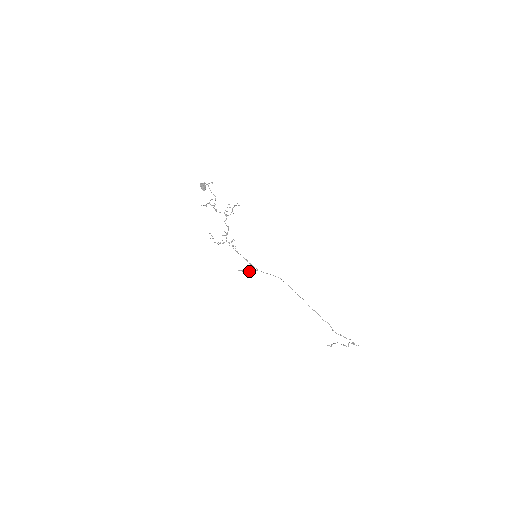
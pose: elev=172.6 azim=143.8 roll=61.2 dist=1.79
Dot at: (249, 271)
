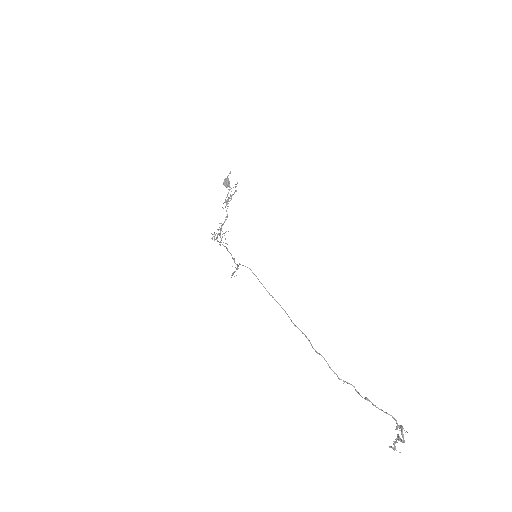
Dot at: occluded
